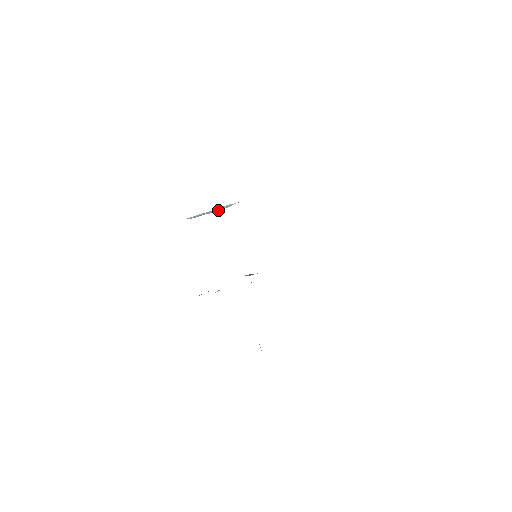
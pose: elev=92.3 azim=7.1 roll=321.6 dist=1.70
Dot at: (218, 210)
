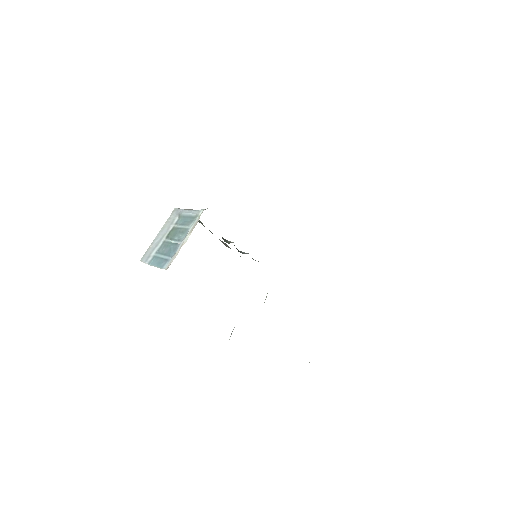
Dot at: (180, 237)
